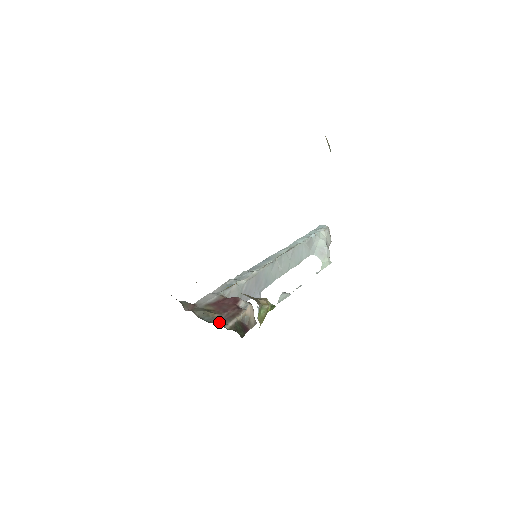
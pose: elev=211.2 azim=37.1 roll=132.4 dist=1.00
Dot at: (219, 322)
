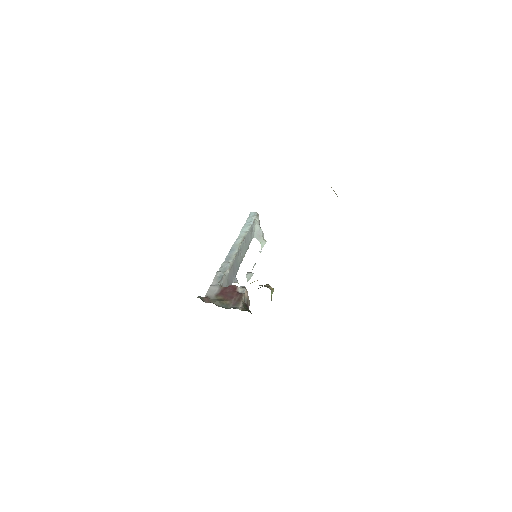
Dot at: (232, 307)
